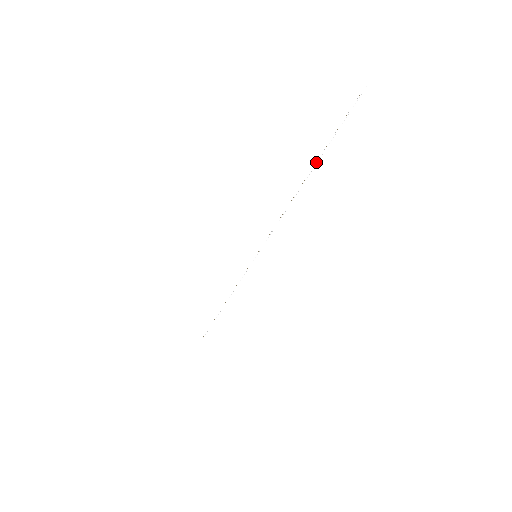
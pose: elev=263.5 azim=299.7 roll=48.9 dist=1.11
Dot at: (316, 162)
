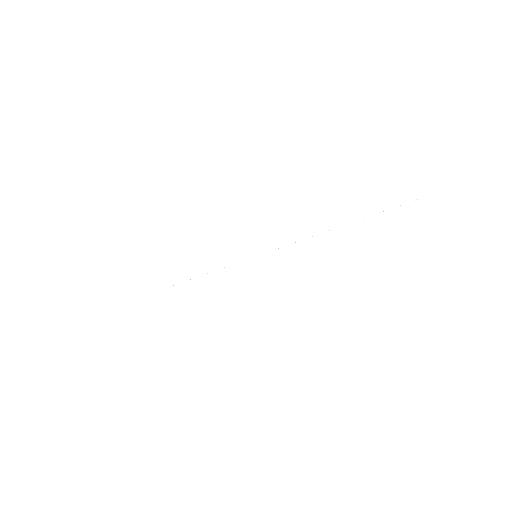
Dot at: (351, 222)
